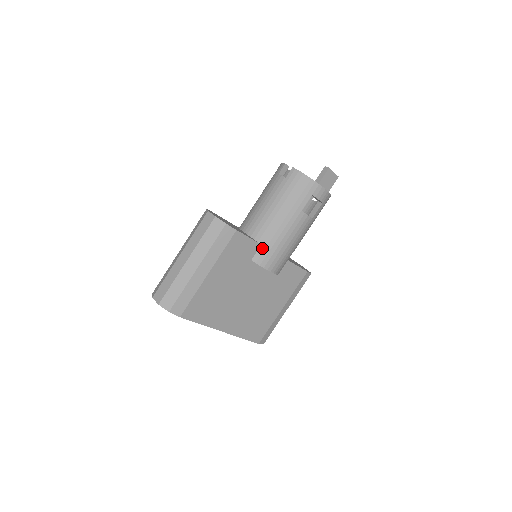
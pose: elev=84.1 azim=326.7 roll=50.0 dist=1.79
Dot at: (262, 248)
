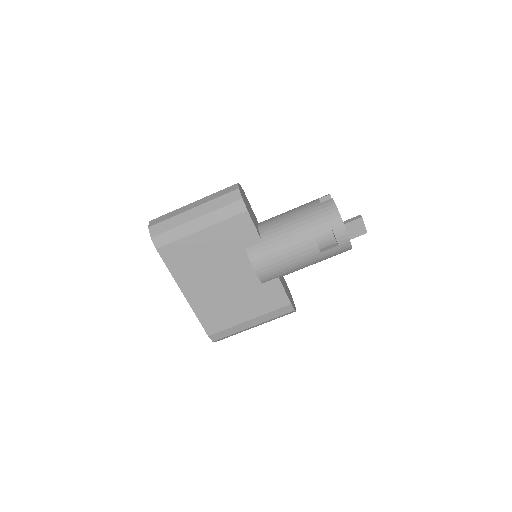
Dot at: (261, 245)
